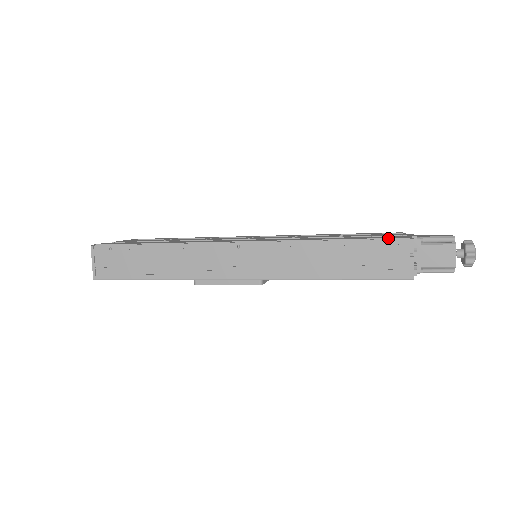
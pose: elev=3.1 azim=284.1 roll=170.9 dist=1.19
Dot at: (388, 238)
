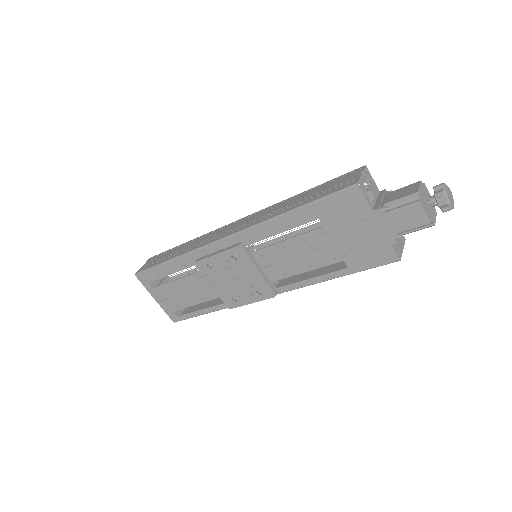
Dot at: (346, 175)
